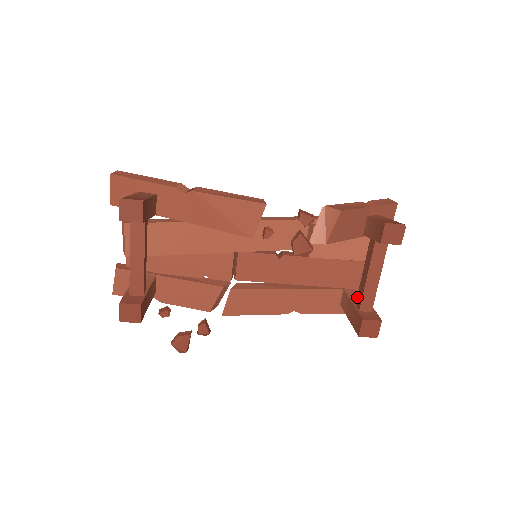
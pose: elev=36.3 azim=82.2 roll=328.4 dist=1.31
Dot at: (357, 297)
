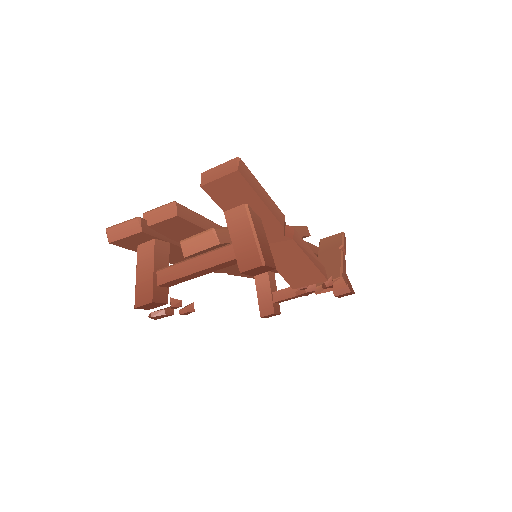
Dot at: (278, 291)
